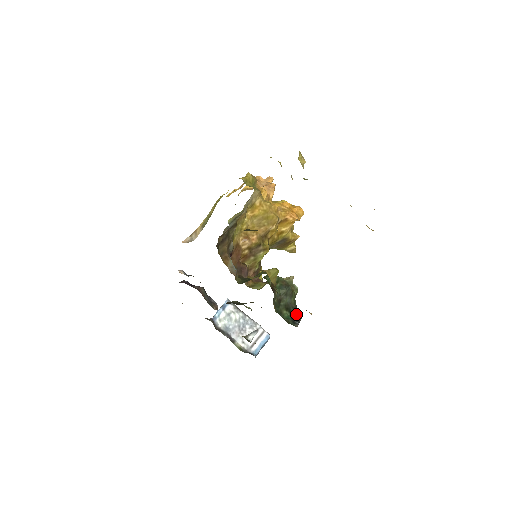
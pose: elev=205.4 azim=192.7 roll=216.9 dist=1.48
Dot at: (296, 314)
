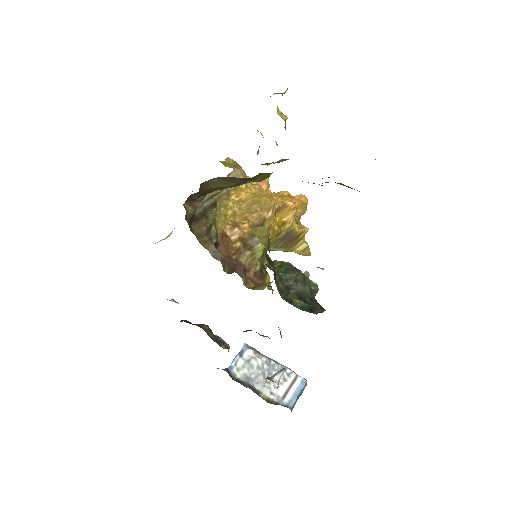
Dot at: (315, 305)
